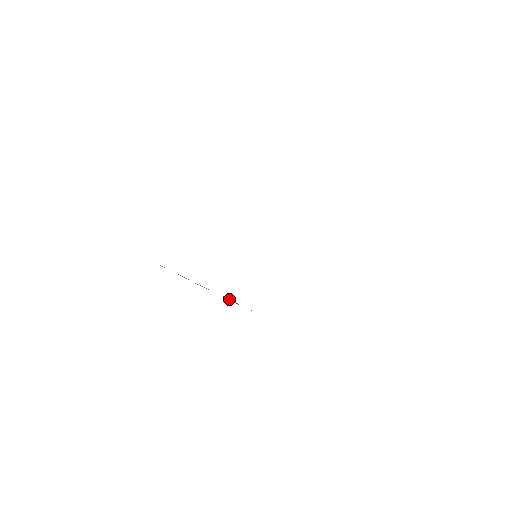
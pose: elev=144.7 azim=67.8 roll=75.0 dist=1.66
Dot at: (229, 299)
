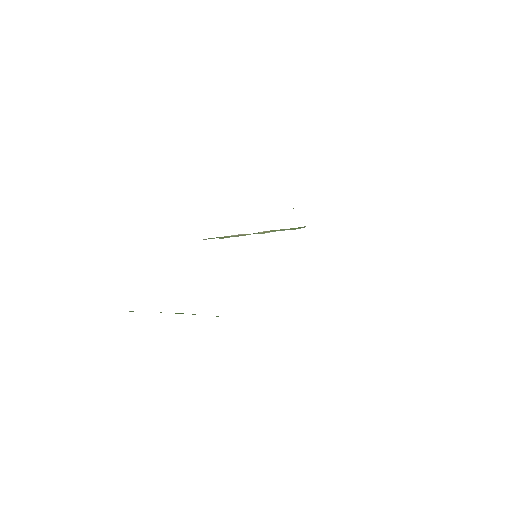
Dot at: occluded
